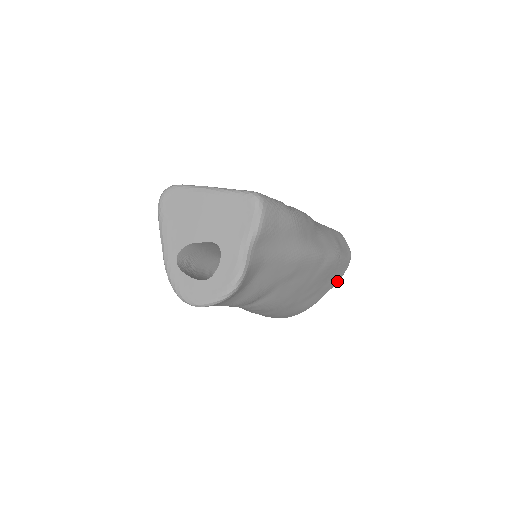
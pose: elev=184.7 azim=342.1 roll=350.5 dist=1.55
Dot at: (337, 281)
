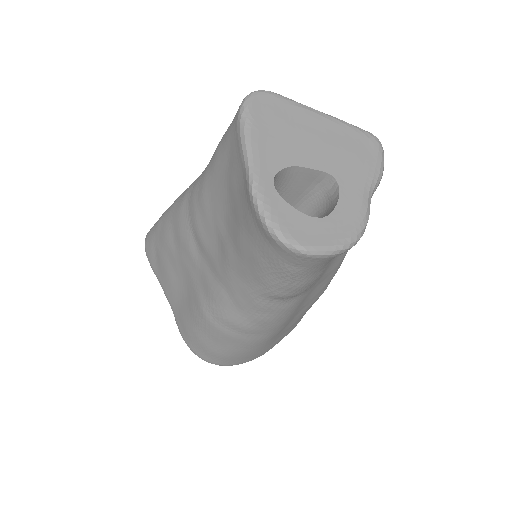
Dot at: occluded
